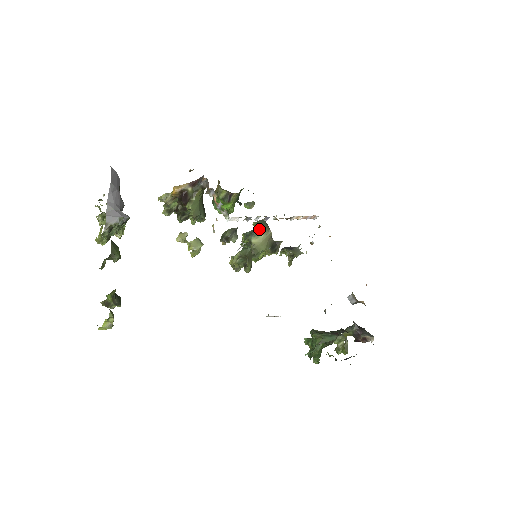
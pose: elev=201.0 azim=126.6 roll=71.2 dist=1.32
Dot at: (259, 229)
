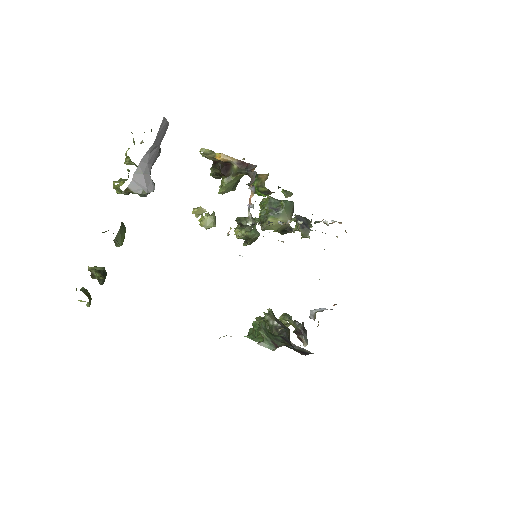
Dot at: (282, 212)
